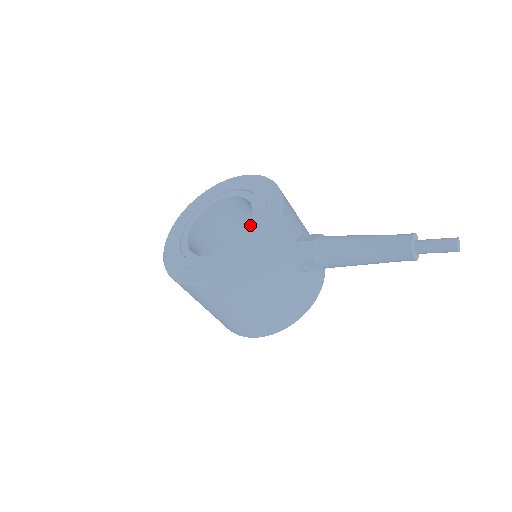
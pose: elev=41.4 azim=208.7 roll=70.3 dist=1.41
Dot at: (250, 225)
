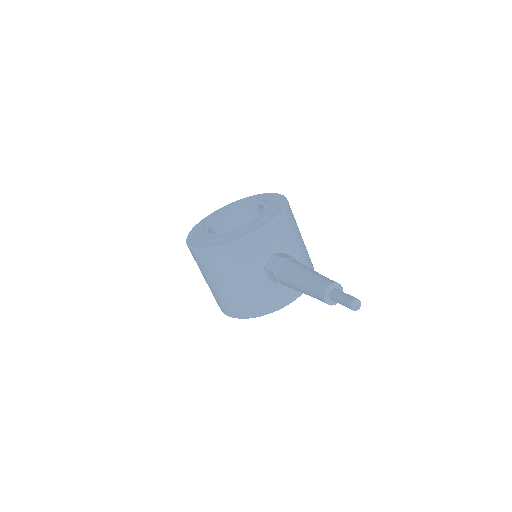
Dot at: (246, 225)
